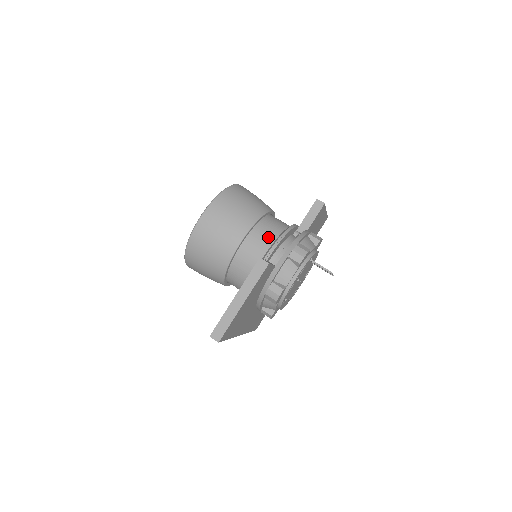
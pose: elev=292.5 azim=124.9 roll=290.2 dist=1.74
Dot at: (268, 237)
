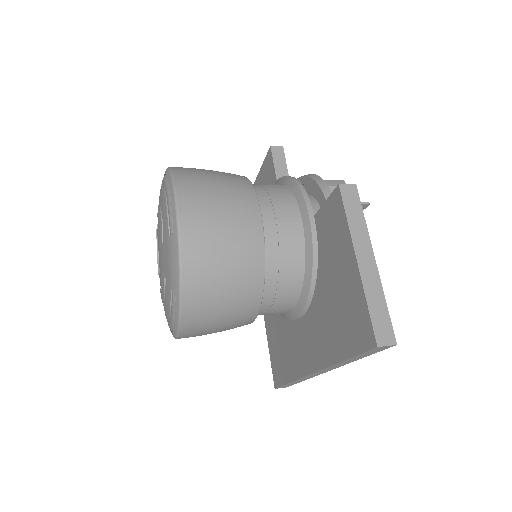
Dot at: (282, 194)
